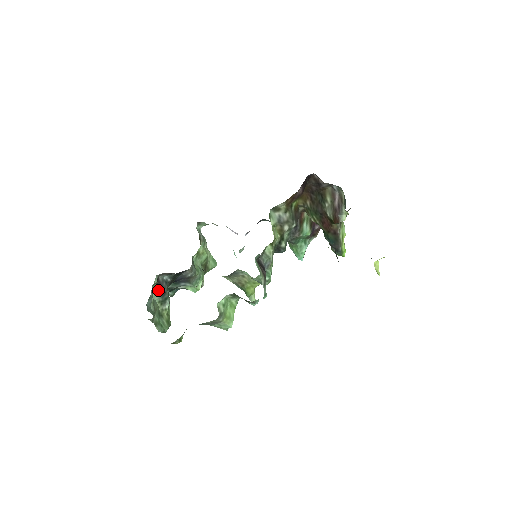
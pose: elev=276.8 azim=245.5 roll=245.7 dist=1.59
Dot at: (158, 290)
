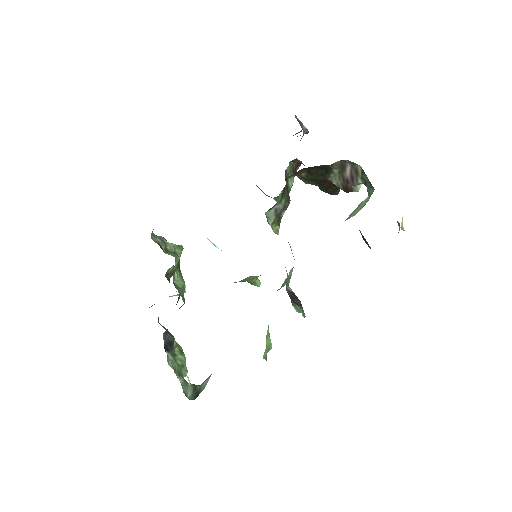
Dot at: (167, 351)
